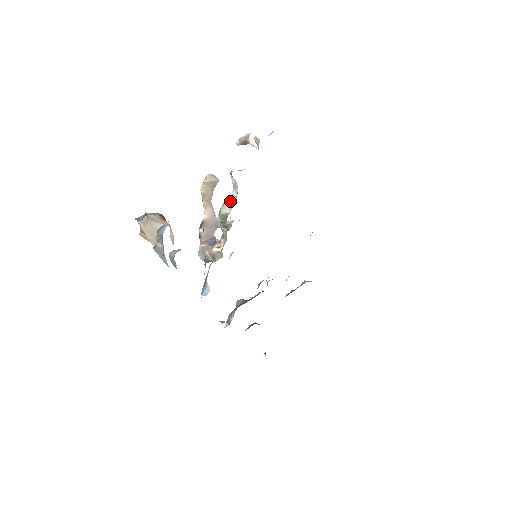
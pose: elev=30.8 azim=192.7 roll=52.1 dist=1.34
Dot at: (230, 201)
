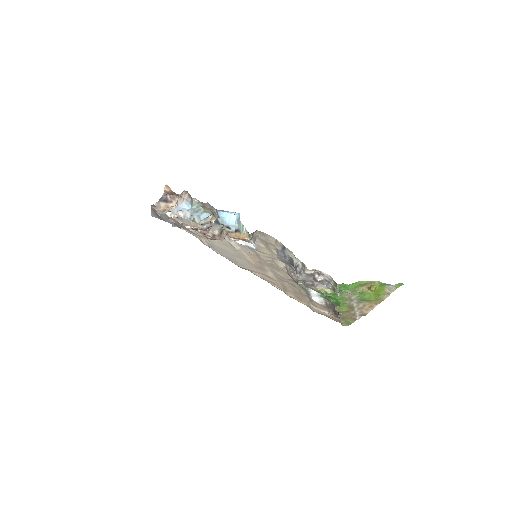
Dot at: occluded
